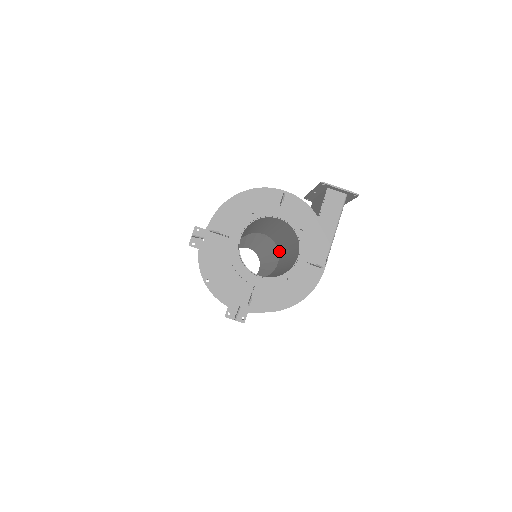
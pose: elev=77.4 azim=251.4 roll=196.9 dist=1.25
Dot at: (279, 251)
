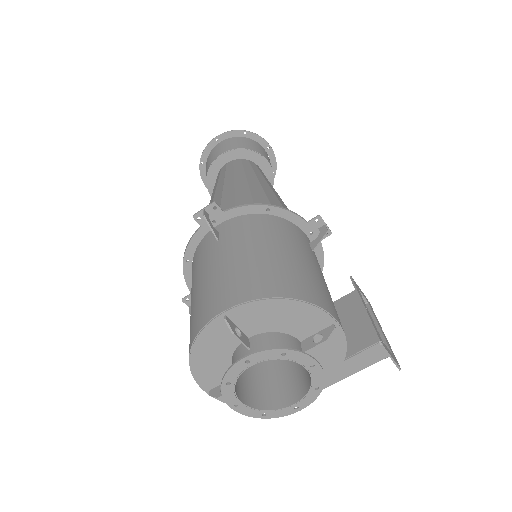
Dot at: occluded
